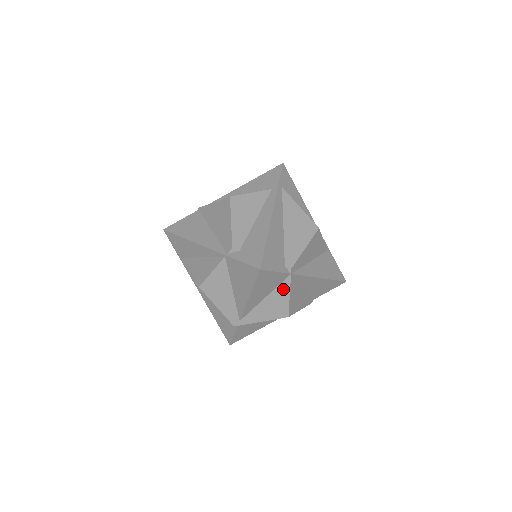
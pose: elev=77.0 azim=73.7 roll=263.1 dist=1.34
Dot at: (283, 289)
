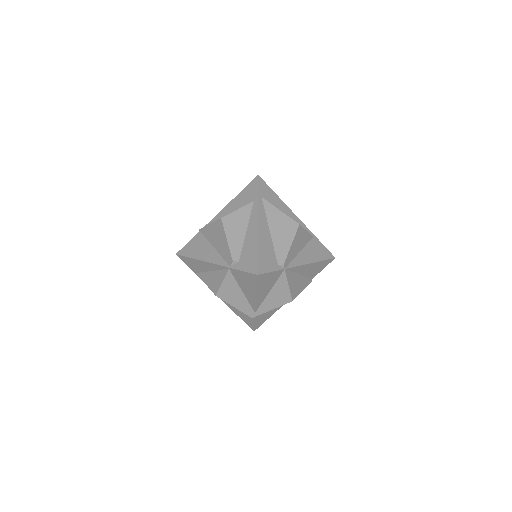
Dot at: (282, 282)
